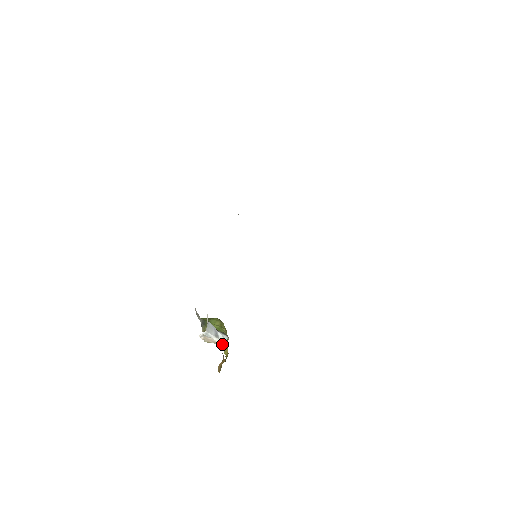
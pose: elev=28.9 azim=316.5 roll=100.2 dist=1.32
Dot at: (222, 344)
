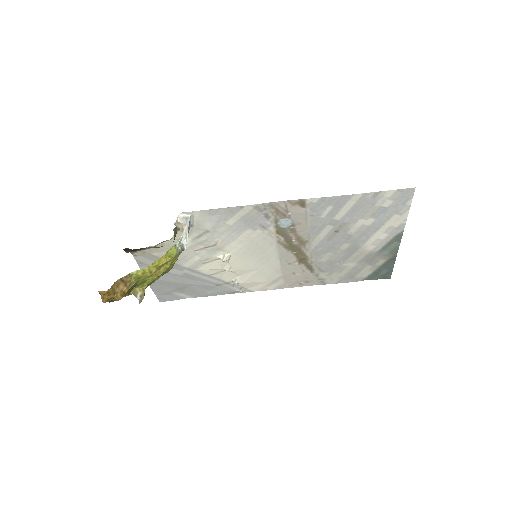
Dot at: (181, 239)
